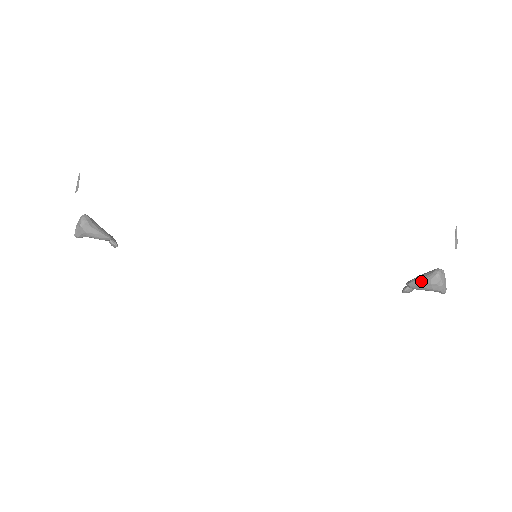
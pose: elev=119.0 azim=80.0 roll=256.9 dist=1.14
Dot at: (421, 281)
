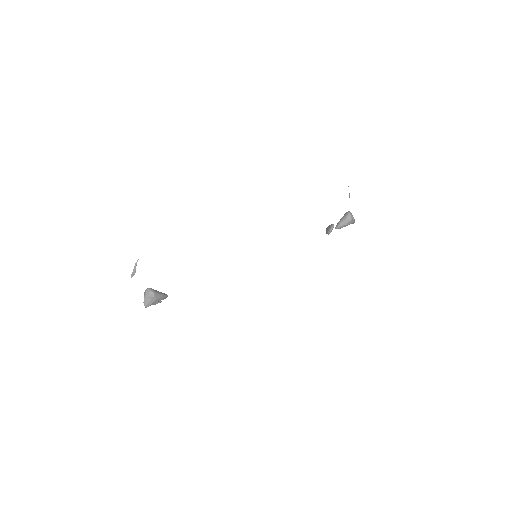
Dot at: (344, 222)
